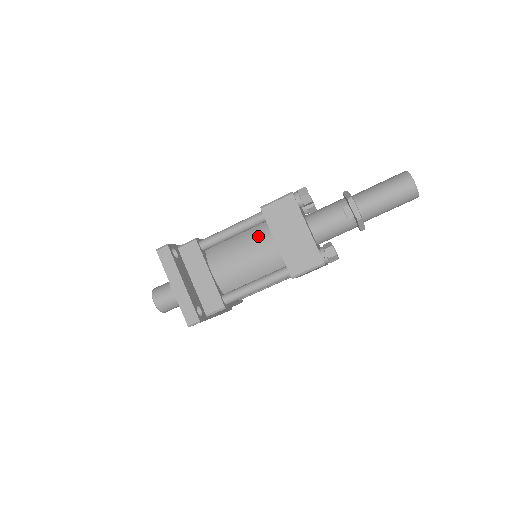
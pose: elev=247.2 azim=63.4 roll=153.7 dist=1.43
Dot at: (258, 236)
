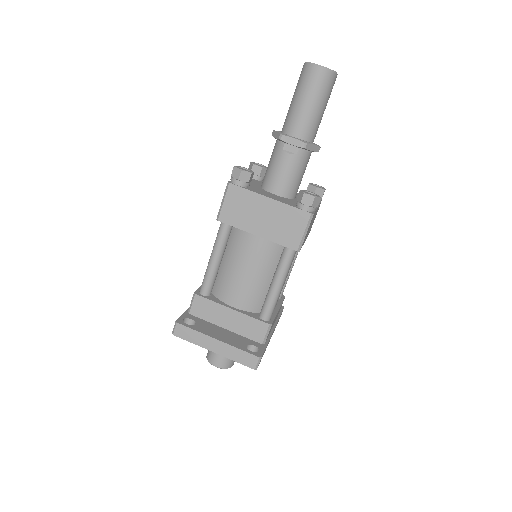
Dot at: (239, 243)
